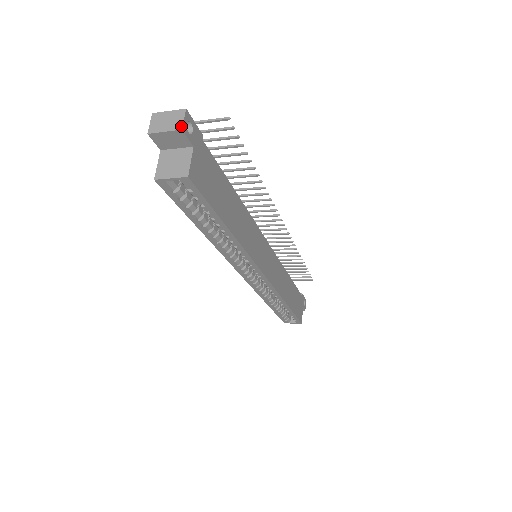
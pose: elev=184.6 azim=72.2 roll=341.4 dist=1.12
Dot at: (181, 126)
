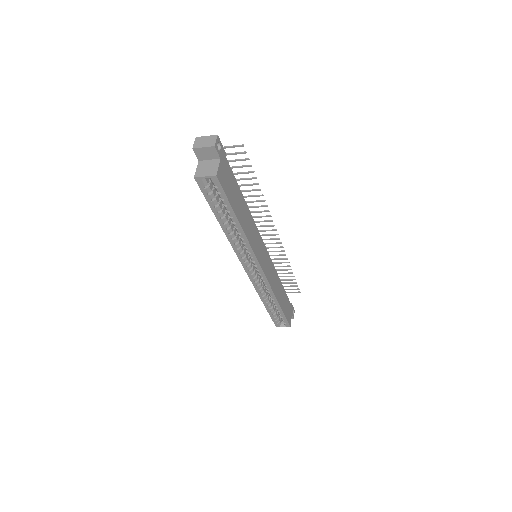
Dot at: (214, 144)
